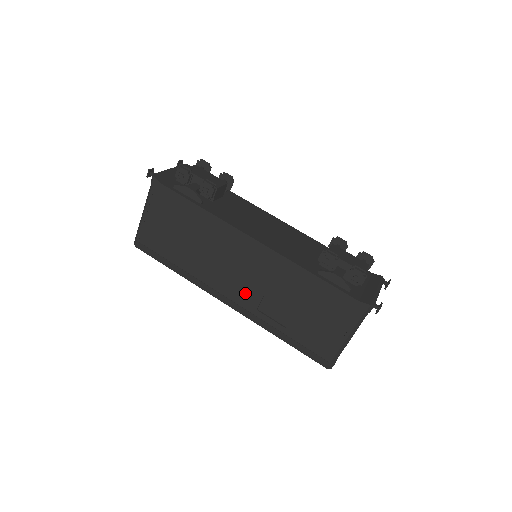
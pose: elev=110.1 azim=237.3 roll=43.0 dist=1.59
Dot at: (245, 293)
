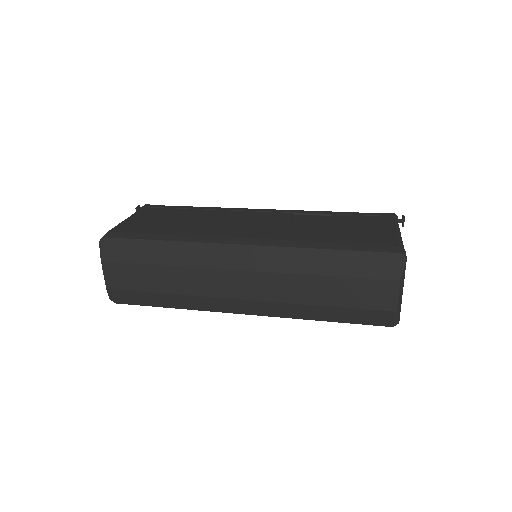
Dot at: (264, 232)
